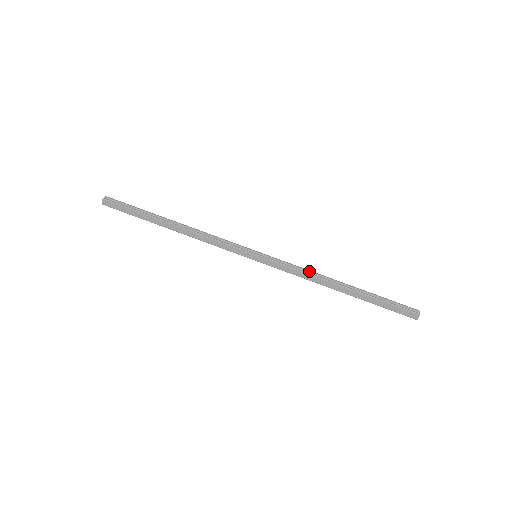
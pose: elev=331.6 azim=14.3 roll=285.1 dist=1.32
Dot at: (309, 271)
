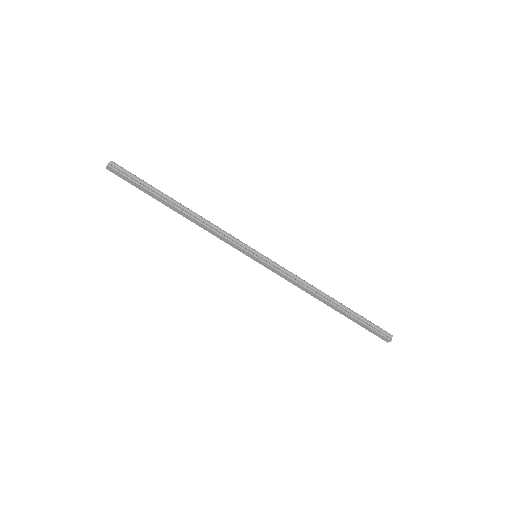
Dot at: (303, 281)
